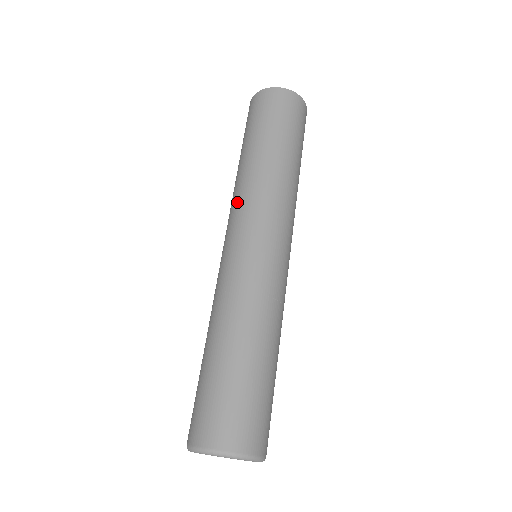
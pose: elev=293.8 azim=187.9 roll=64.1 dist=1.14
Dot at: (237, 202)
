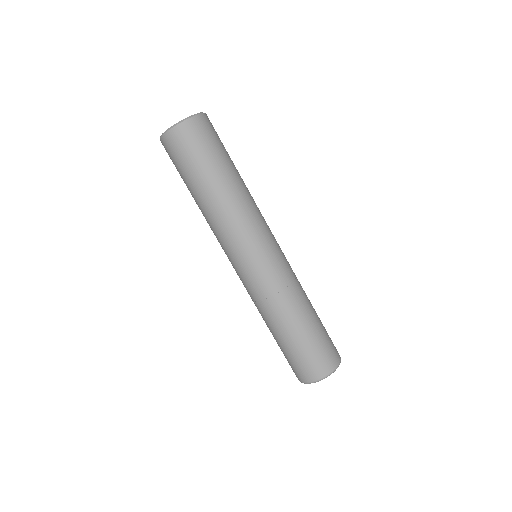
Dot at: (230, 233)
